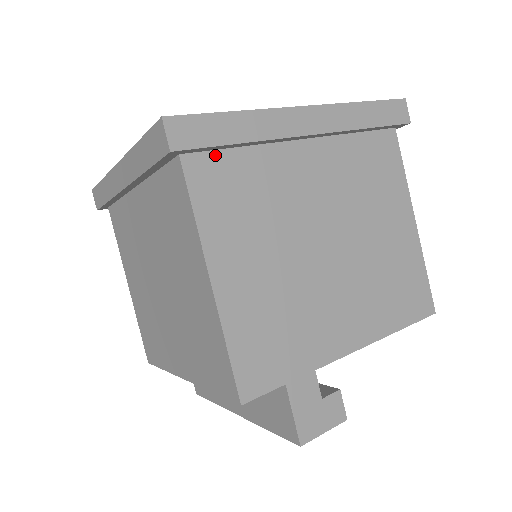
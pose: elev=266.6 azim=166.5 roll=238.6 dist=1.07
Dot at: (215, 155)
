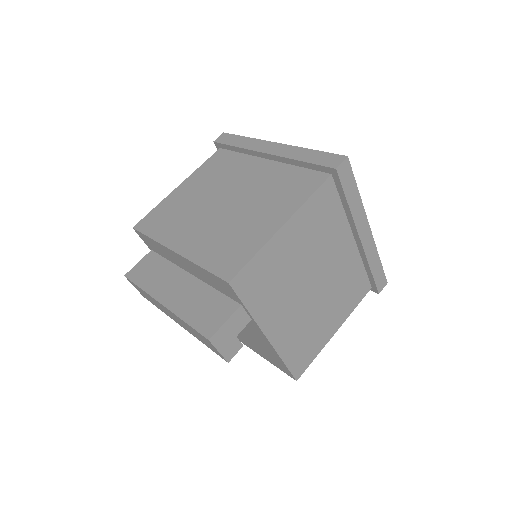
Dot at: (336, 193)
